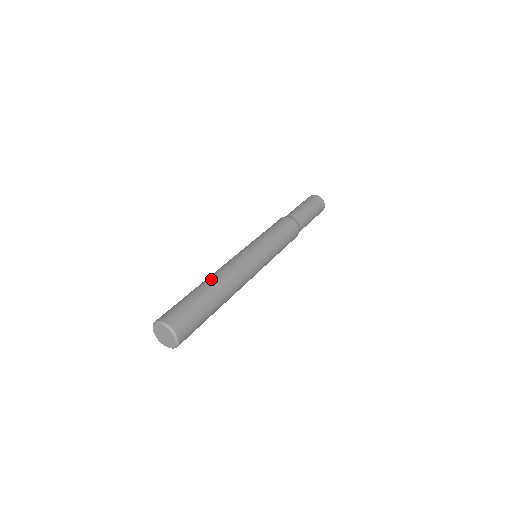
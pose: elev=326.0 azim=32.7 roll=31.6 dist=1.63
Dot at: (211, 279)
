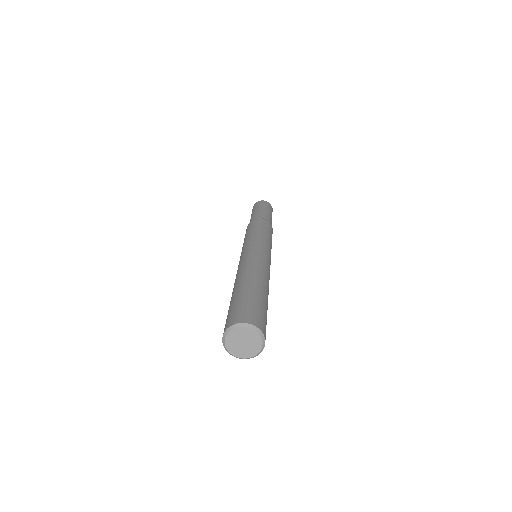
Dot at: (257, 277)
